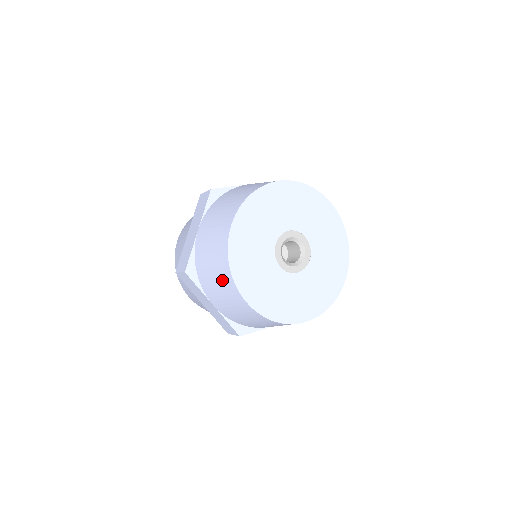
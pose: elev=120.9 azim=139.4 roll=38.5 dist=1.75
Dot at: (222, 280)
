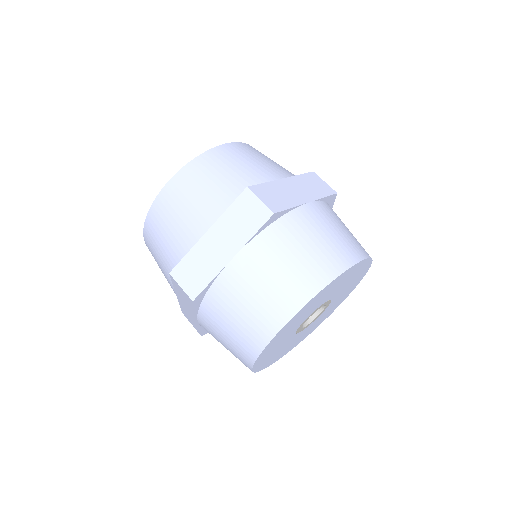
Dot at: (239, 343)
